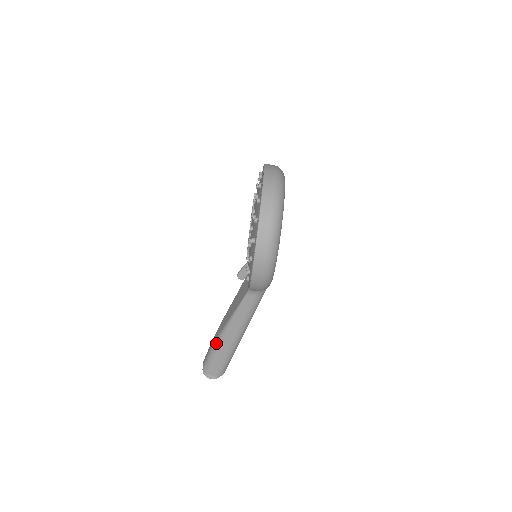
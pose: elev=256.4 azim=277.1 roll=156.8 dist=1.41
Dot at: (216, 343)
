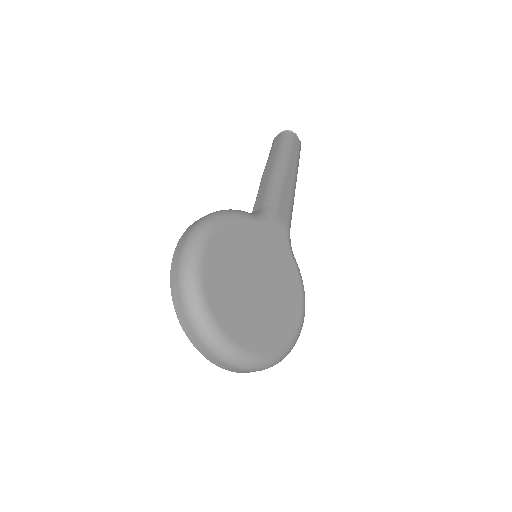
Dot at: occluded
